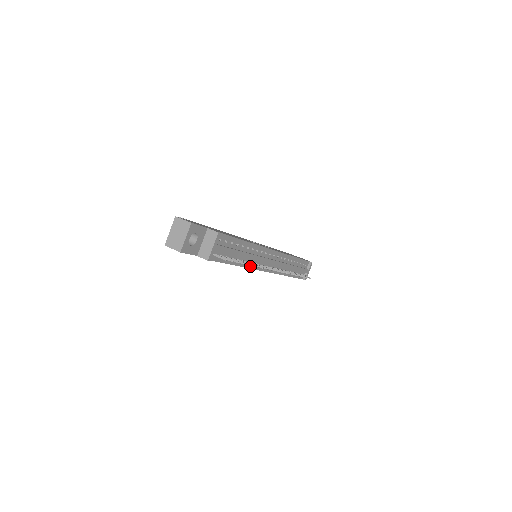
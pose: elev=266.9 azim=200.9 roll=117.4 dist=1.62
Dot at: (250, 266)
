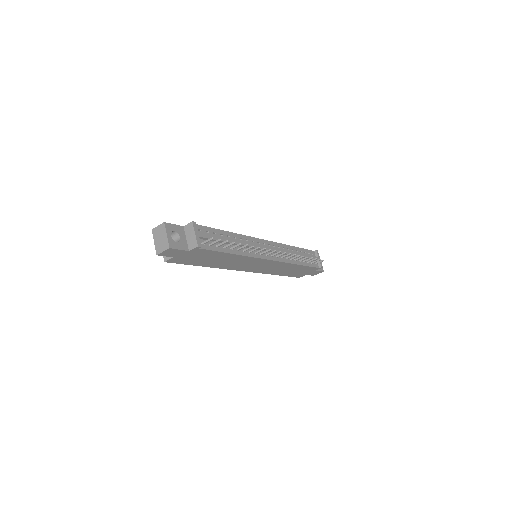
Dot at: (249, 255)
